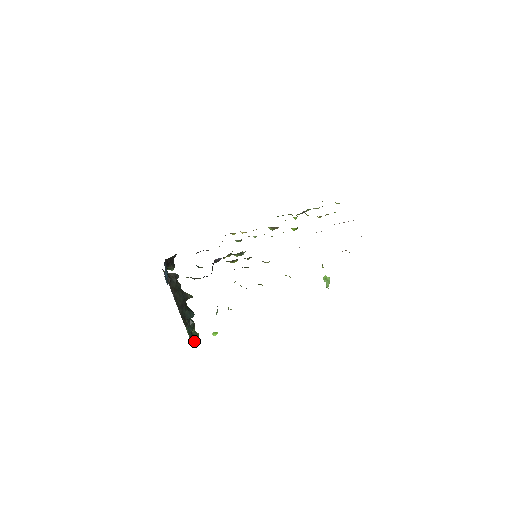
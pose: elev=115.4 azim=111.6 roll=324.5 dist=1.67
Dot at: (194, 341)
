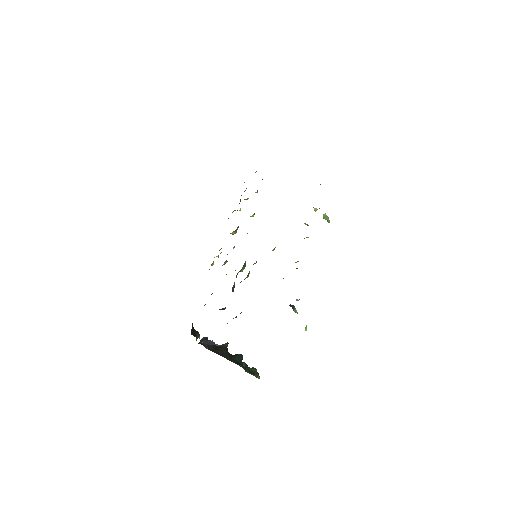
Dot at: (257, 375)
